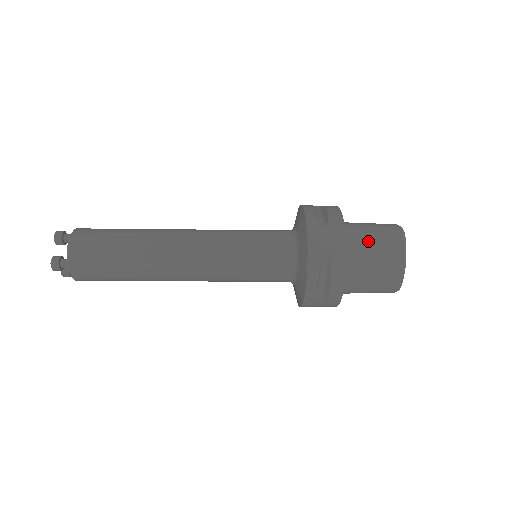
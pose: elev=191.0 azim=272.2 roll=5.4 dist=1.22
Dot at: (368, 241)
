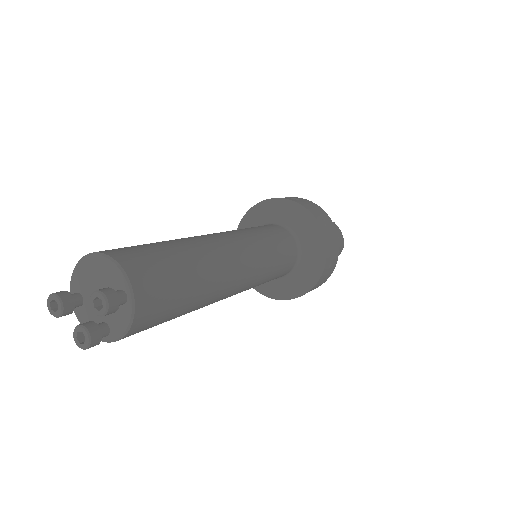
Dot at: occluded
